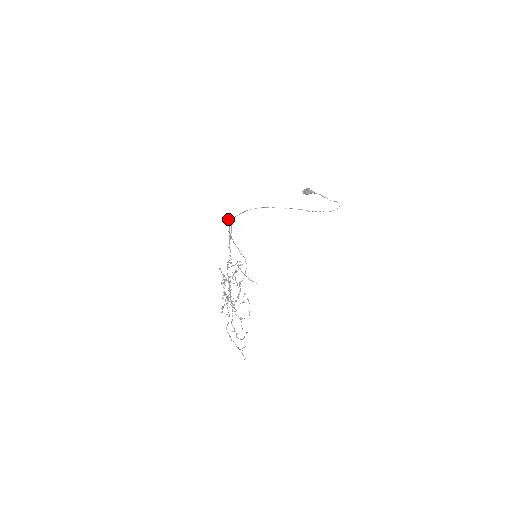
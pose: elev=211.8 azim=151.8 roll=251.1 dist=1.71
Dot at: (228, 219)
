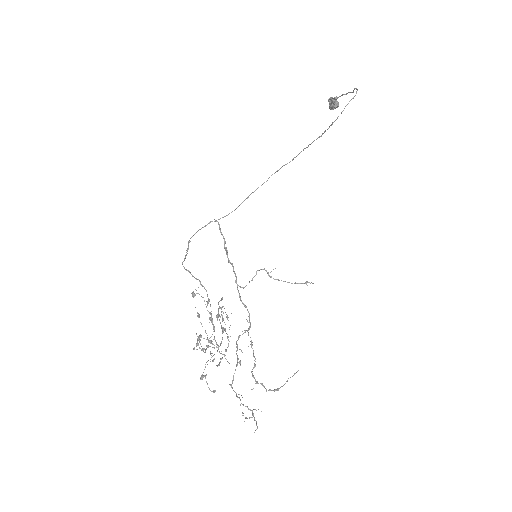
Dot at: (198, 230)
